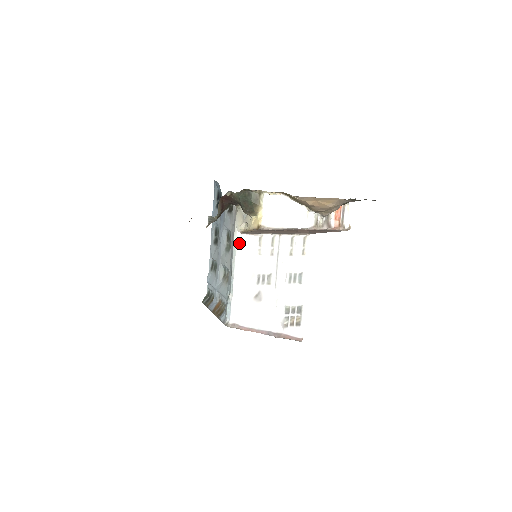
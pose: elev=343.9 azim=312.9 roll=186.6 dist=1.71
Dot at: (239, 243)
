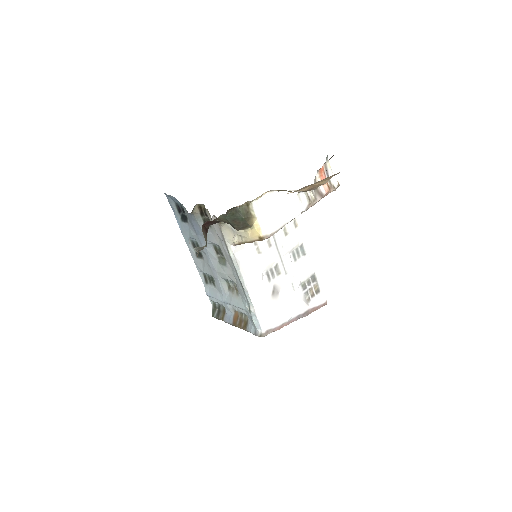
Dot at: (237, 255)
